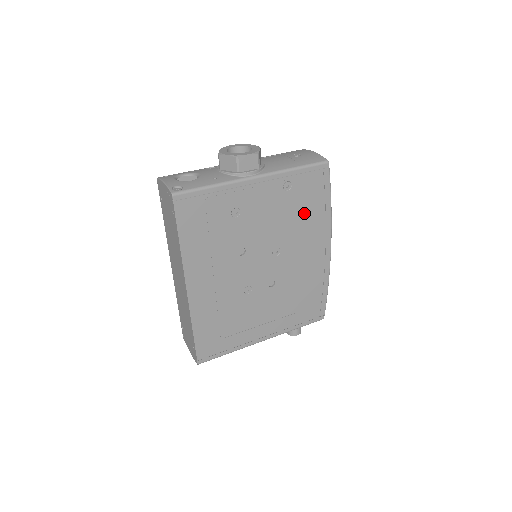
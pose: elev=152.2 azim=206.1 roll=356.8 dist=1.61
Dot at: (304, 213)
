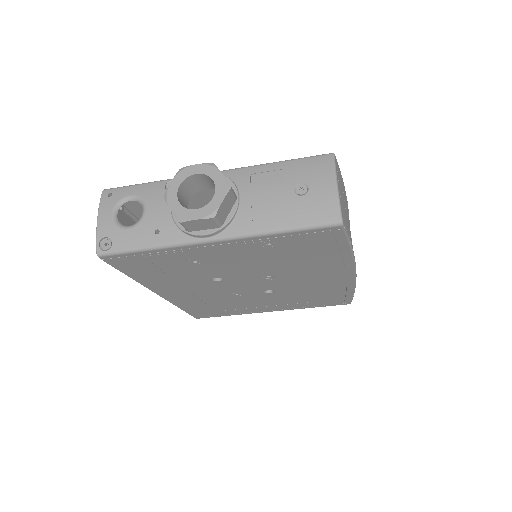
Dot at: (304, 258)
